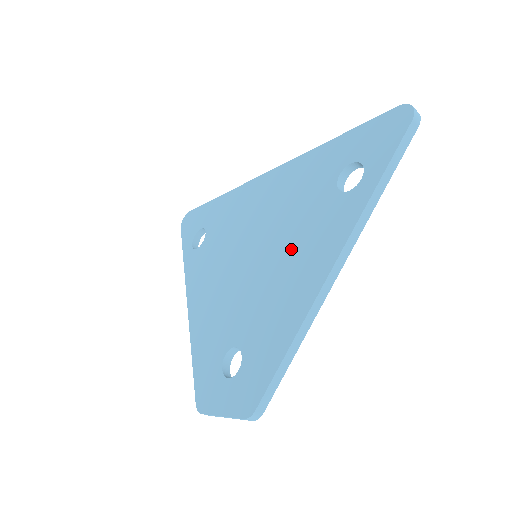
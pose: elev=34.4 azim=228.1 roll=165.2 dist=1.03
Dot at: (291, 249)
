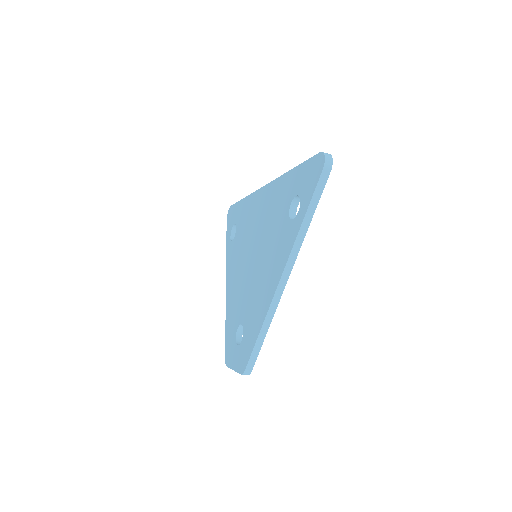
Dot at: (267, 258)
